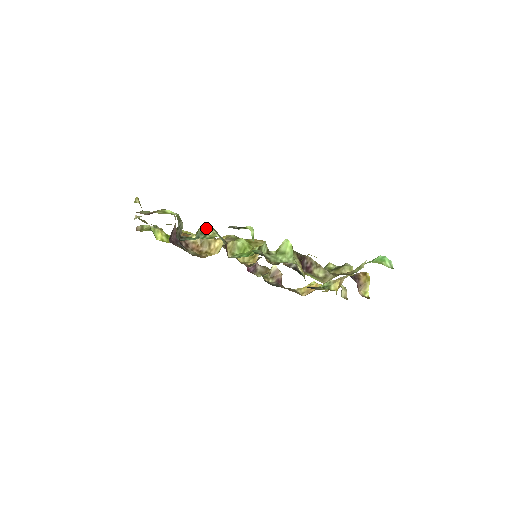
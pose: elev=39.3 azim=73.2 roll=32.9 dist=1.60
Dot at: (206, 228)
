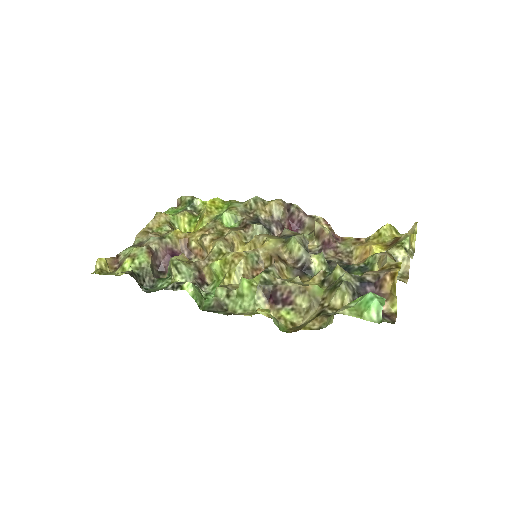
Dot at: (170, 267)
